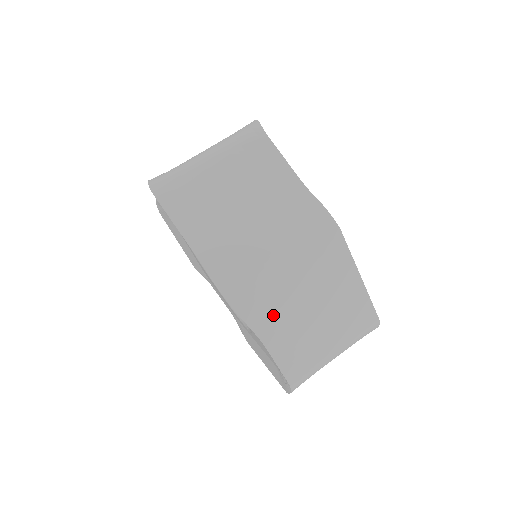
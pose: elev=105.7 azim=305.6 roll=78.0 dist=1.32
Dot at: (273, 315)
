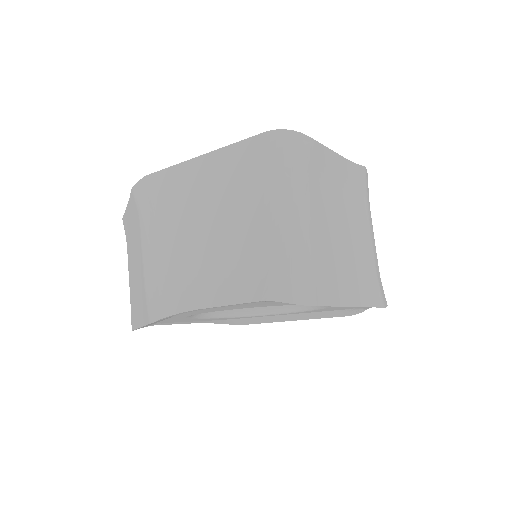
Dot at: occluded
